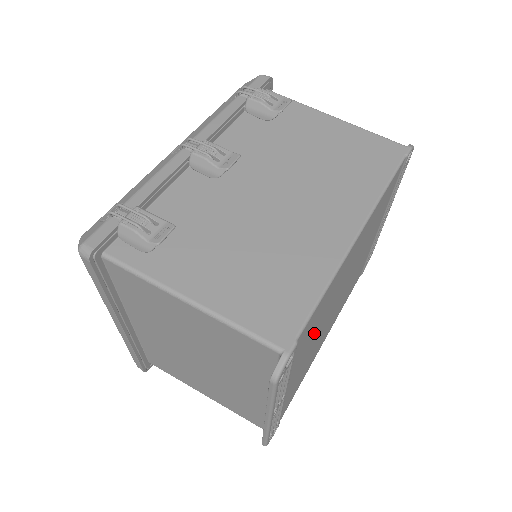
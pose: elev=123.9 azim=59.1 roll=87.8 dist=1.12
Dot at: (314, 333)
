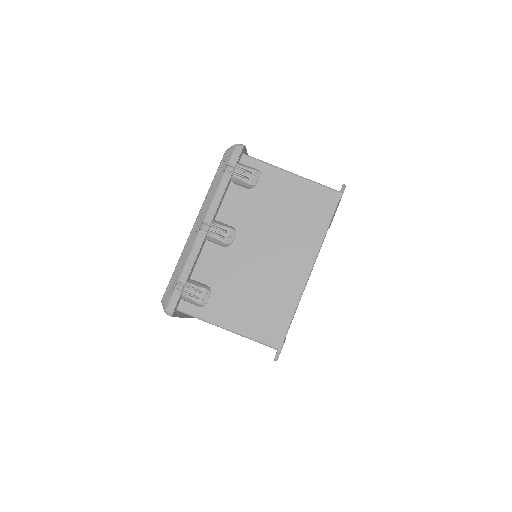
Dot at: occluded
